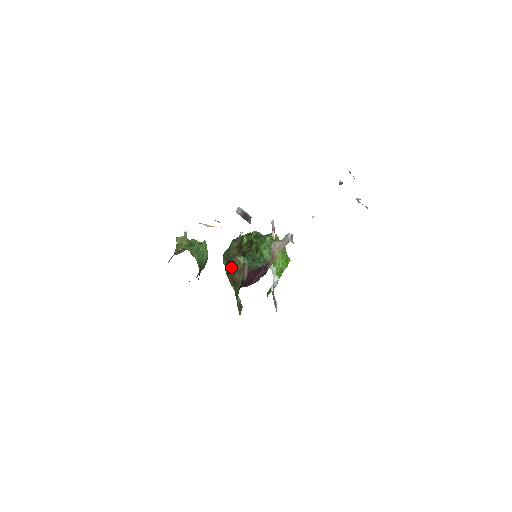
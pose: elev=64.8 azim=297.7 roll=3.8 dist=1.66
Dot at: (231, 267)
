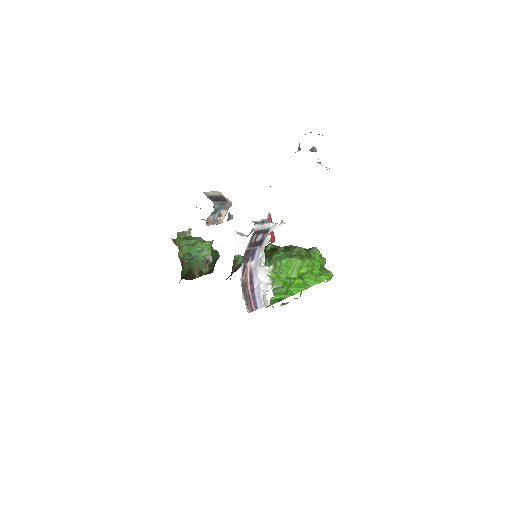
Dot at: (205, 256)
